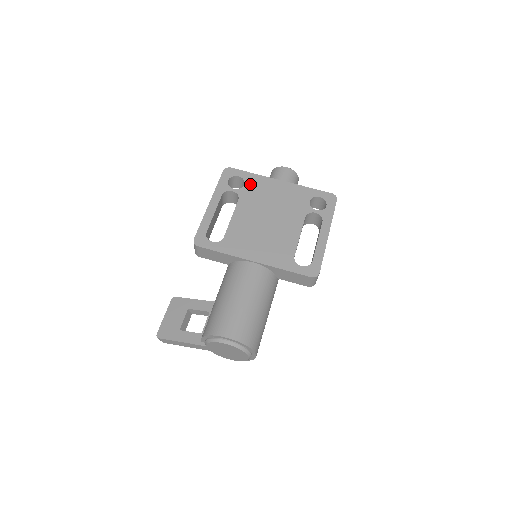
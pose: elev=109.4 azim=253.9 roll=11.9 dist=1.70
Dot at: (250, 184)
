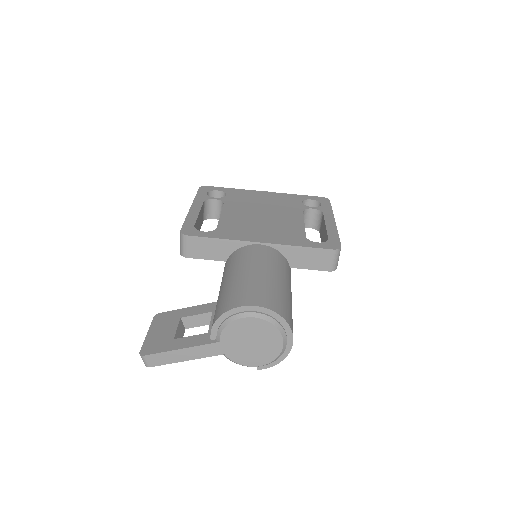
Dot at: (232, 194)
